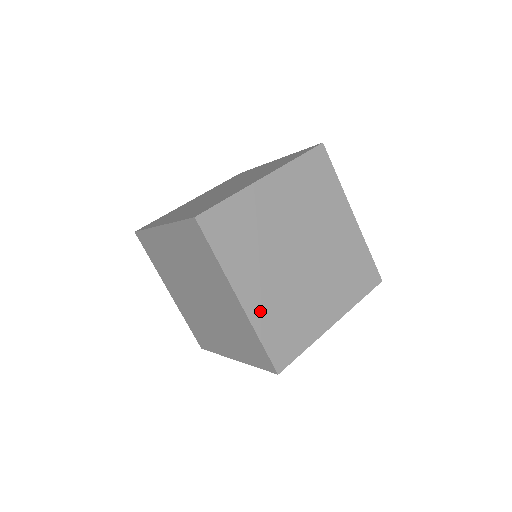
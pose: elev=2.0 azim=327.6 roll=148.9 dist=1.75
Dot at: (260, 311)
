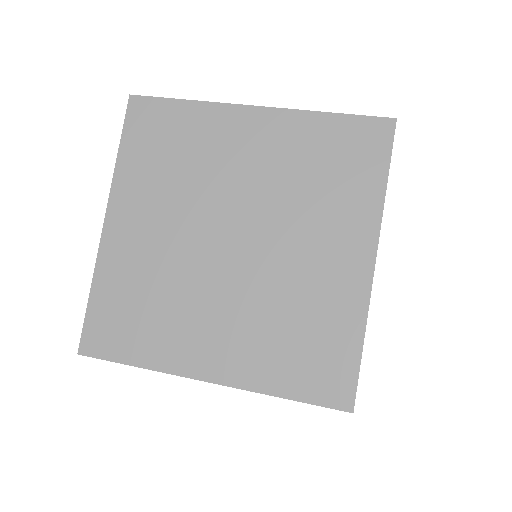
Dot at: (247, 365)
